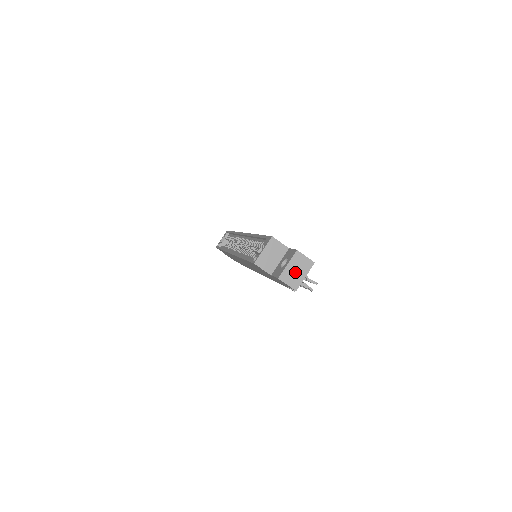
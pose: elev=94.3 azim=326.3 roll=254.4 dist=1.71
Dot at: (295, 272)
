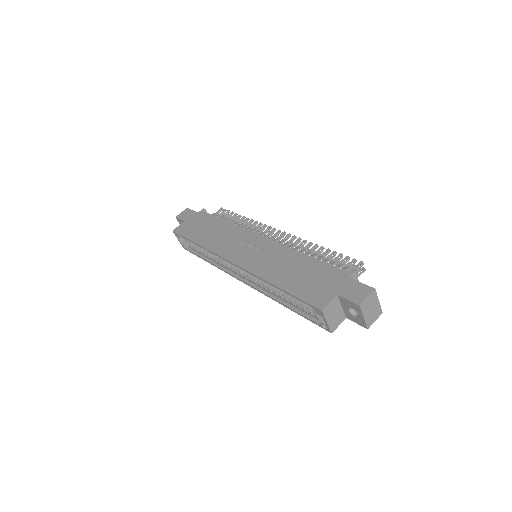
Dot at: (372, 311)
